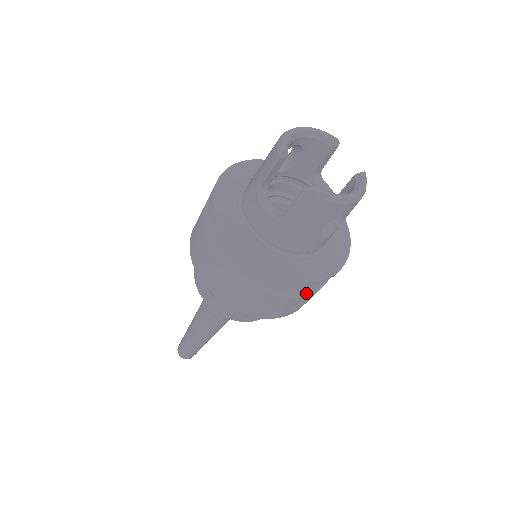
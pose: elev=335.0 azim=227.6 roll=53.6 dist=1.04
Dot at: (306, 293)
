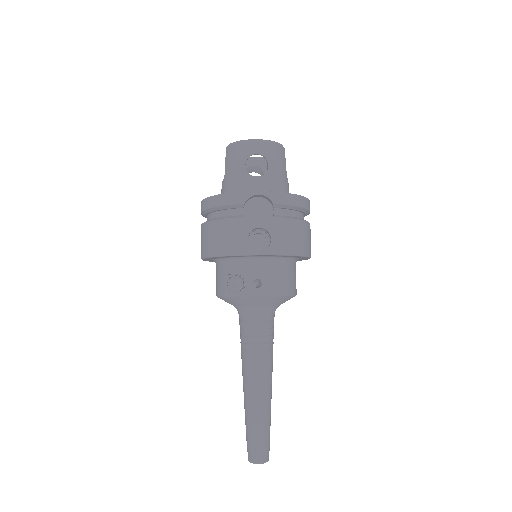
Dot at: (260, 226)
